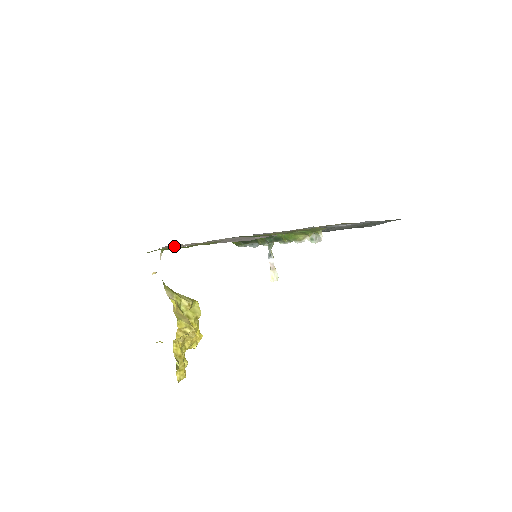
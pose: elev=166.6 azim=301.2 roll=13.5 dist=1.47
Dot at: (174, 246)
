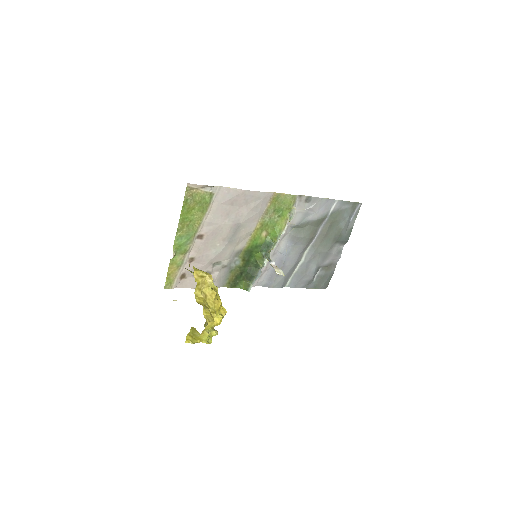
Dot at: (186, 268)
